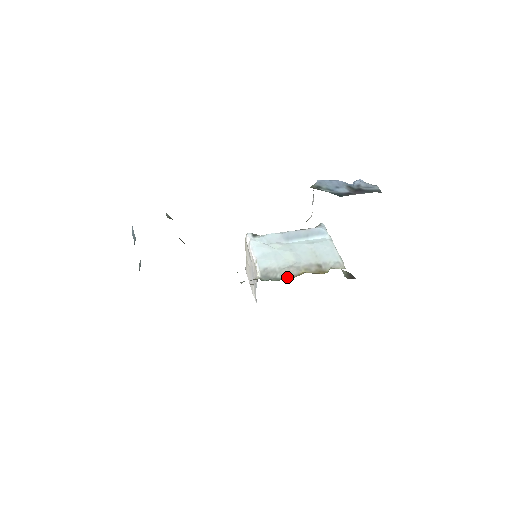
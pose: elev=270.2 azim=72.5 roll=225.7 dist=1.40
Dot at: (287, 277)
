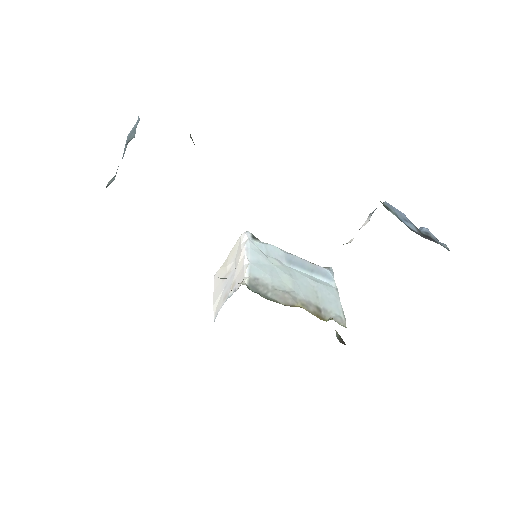
Dot at: (279, 301)
